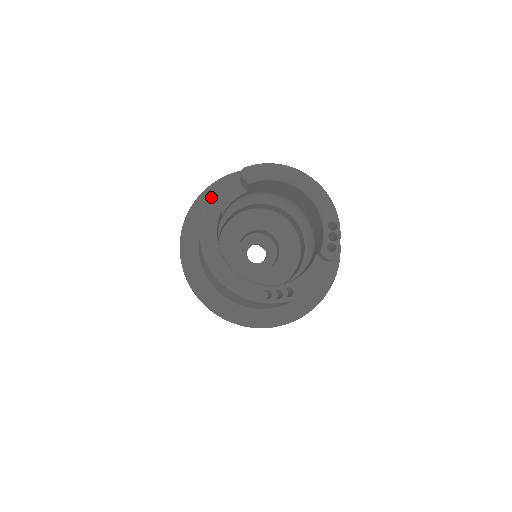
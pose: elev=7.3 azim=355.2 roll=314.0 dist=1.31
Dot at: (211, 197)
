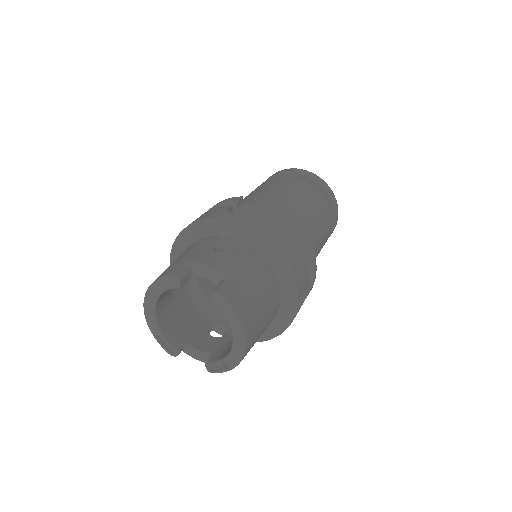
Dot at: (235, 231)
